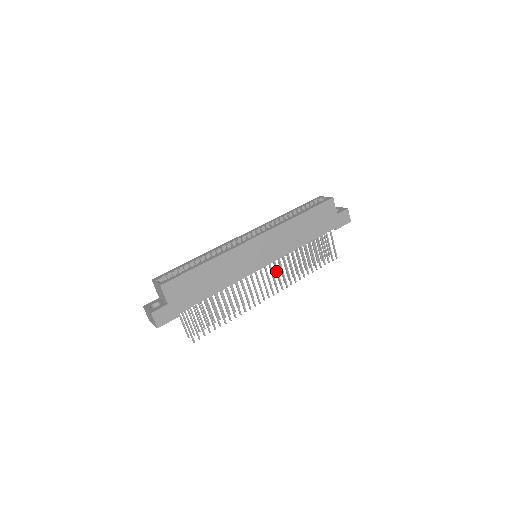
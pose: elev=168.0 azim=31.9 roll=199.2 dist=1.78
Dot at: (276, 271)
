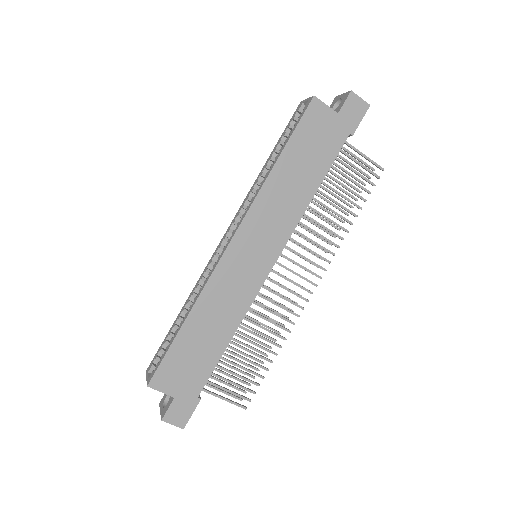
Dot at: (298, 255)
